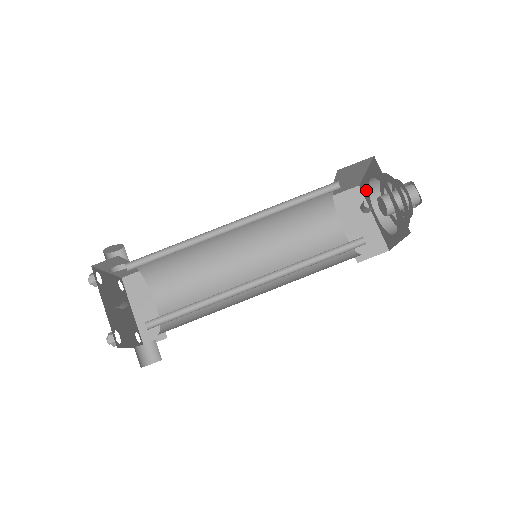
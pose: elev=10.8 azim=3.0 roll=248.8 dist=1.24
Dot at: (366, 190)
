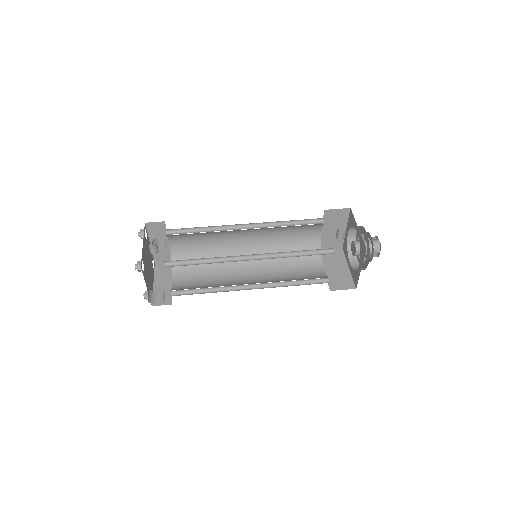
Dot at: (346, 246)
